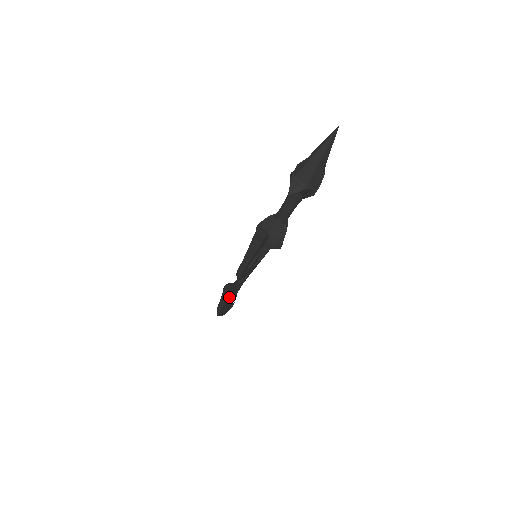
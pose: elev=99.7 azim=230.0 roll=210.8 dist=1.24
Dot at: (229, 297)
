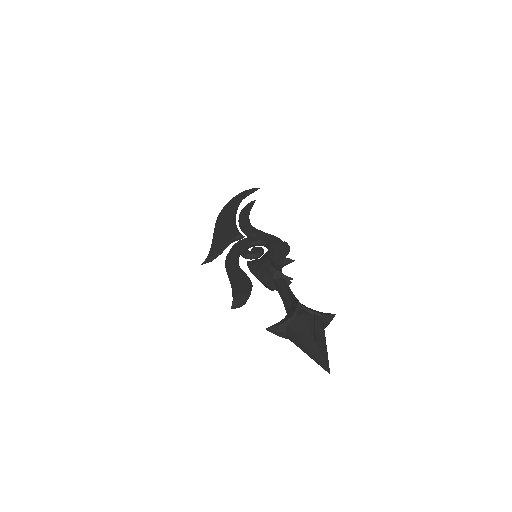
Dot at: occluded
